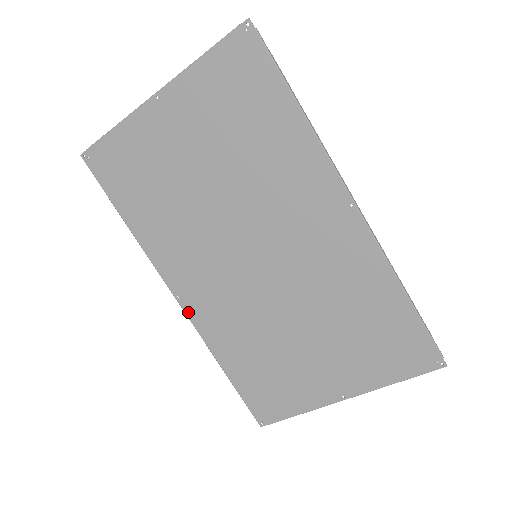
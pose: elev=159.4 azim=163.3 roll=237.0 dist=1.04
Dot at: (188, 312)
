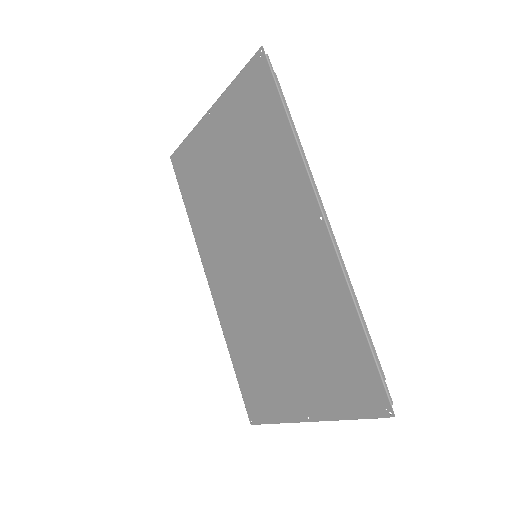
Dot at: (214, 297)
